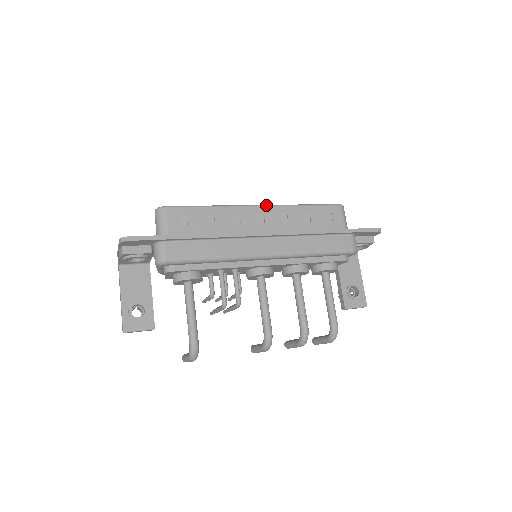
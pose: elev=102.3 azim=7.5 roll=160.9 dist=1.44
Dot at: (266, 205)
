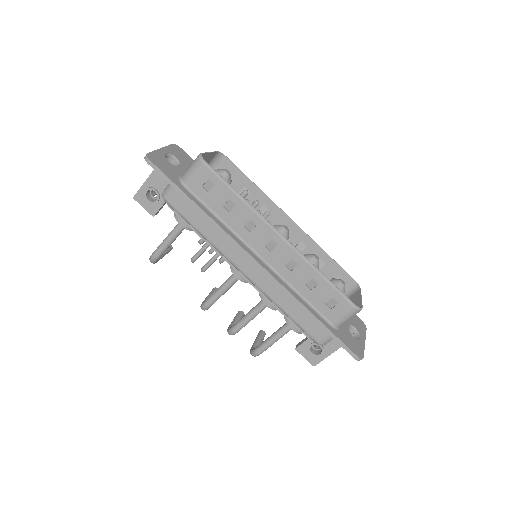
Dot at: (287, 242)
